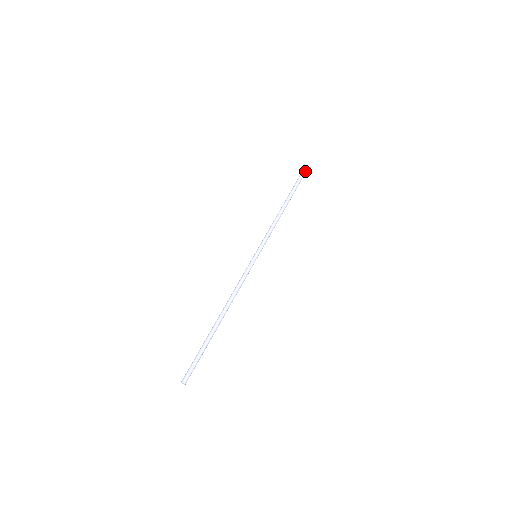
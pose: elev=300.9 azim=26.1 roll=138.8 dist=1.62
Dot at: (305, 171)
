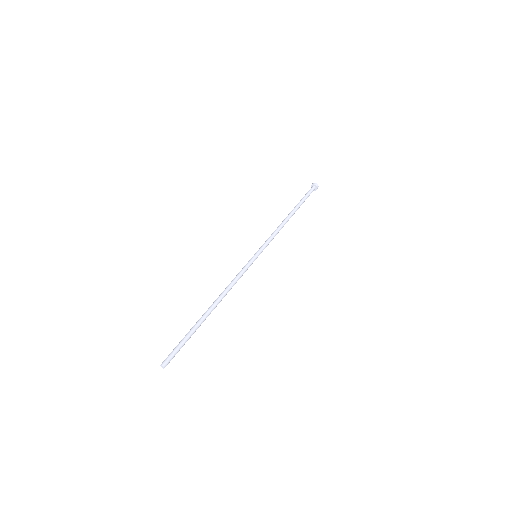
Dot at: (313, 190)
